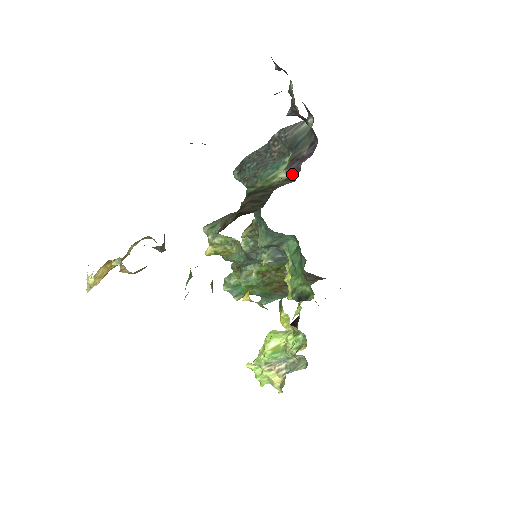
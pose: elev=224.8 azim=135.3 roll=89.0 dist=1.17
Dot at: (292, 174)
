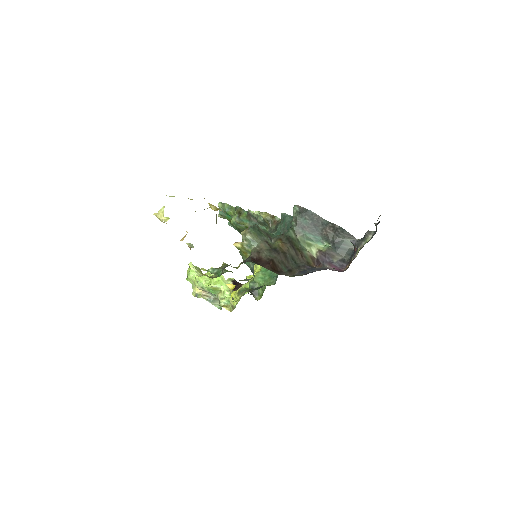
Dot at: (318, 259)
